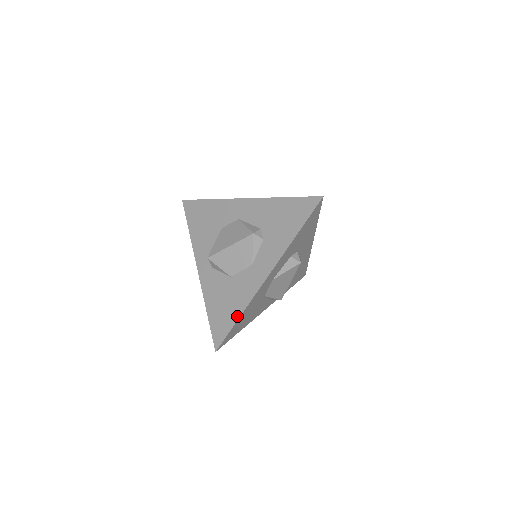
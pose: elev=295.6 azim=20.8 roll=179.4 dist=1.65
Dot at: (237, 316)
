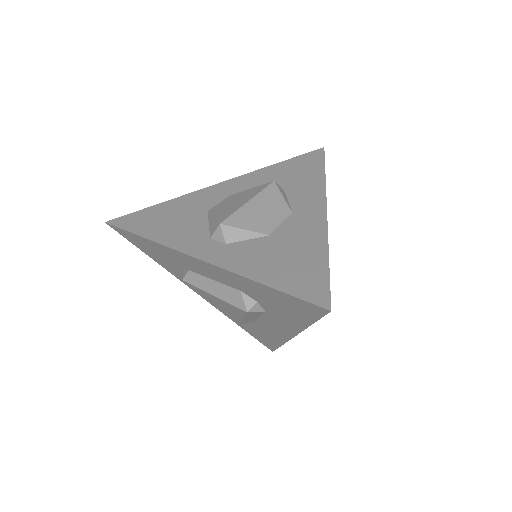
Dot at: (323, 257)
